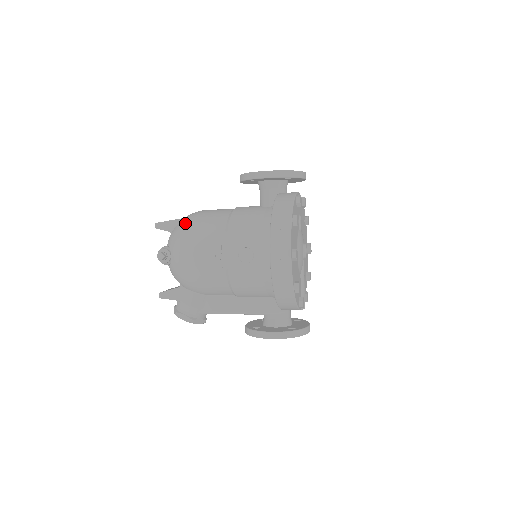
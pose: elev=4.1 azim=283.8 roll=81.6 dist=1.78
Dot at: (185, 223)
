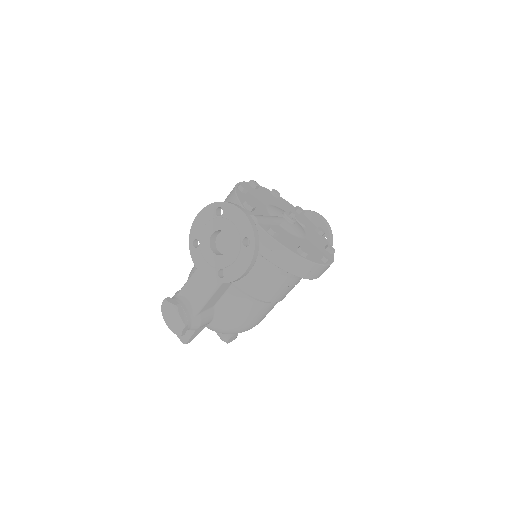
Dot at: occluded
